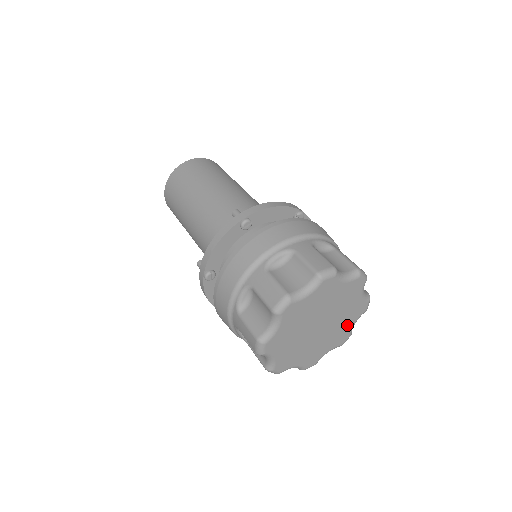
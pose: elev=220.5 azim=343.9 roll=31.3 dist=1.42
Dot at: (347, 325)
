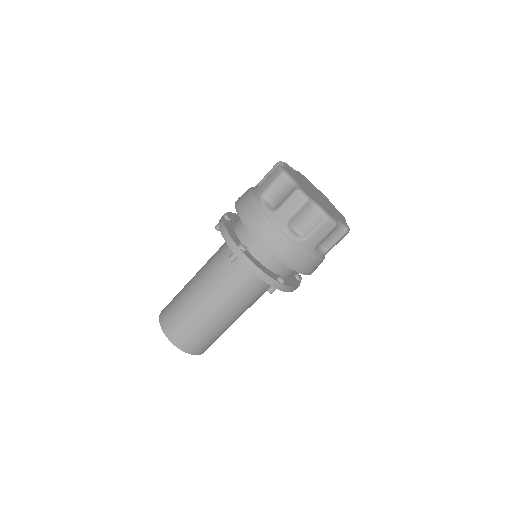
Dot at: (330, 203)
